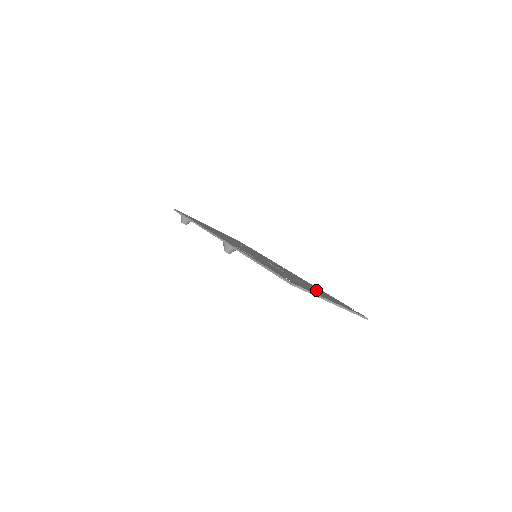
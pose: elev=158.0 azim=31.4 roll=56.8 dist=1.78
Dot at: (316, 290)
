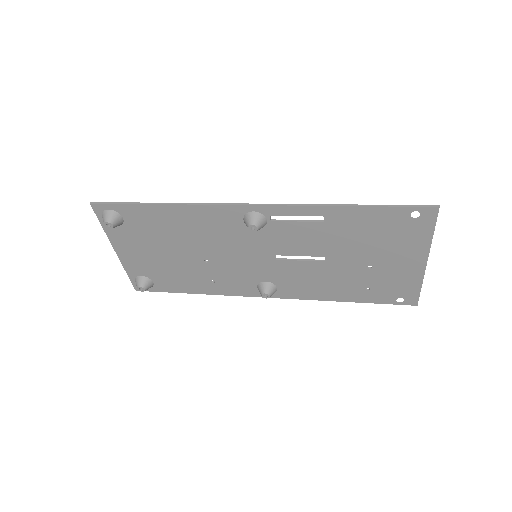
Dot at: (373, 270)
